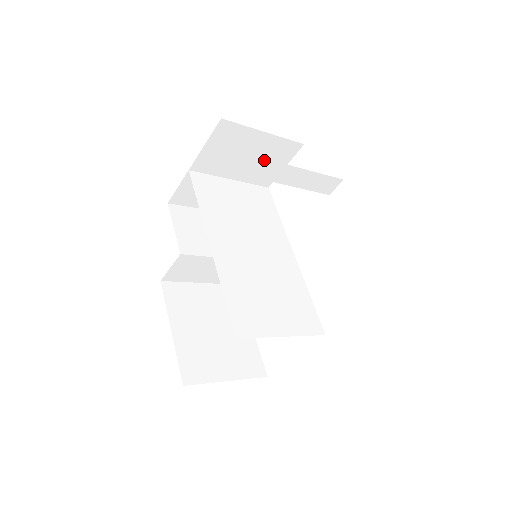
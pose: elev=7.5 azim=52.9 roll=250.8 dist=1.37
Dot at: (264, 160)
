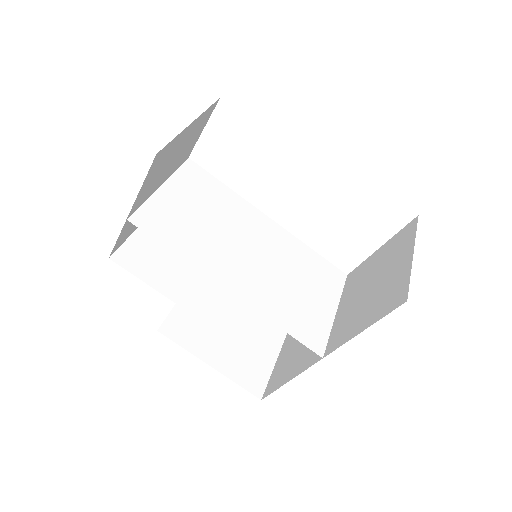
Dot at: occluded
